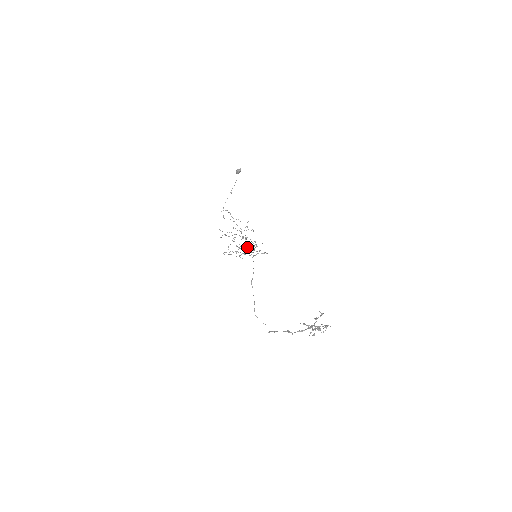
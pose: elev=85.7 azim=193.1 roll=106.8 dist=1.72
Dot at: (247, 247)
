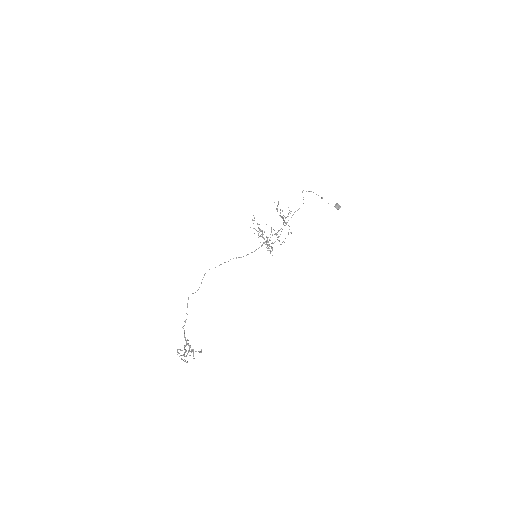
Dot at: occluded
